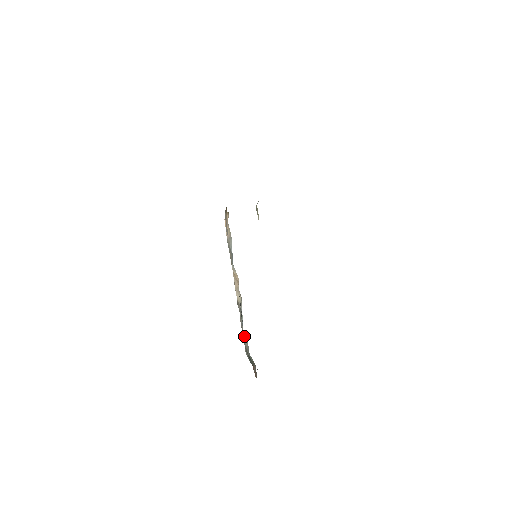
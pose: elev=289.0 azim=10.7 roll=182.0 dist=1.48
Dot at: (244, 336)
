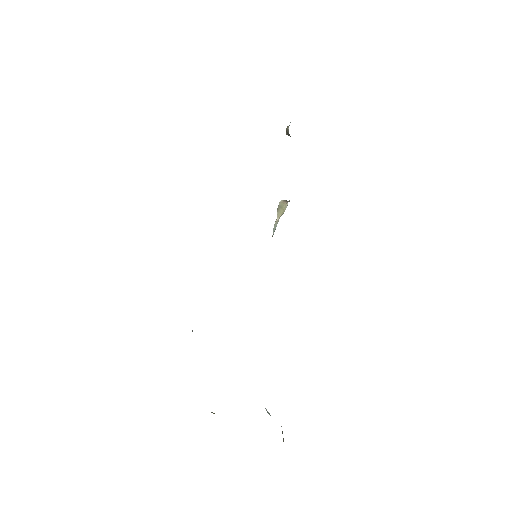
Dot at: occluded
